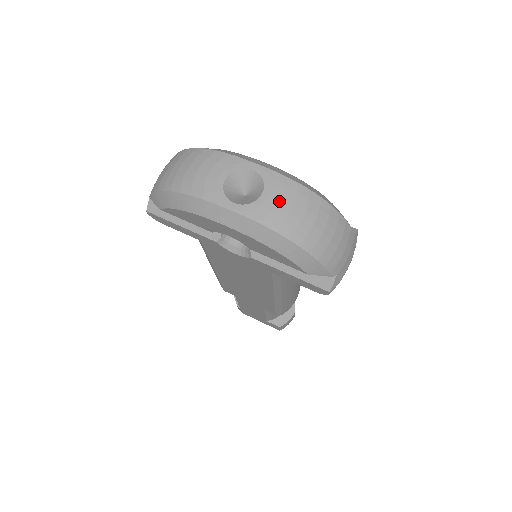
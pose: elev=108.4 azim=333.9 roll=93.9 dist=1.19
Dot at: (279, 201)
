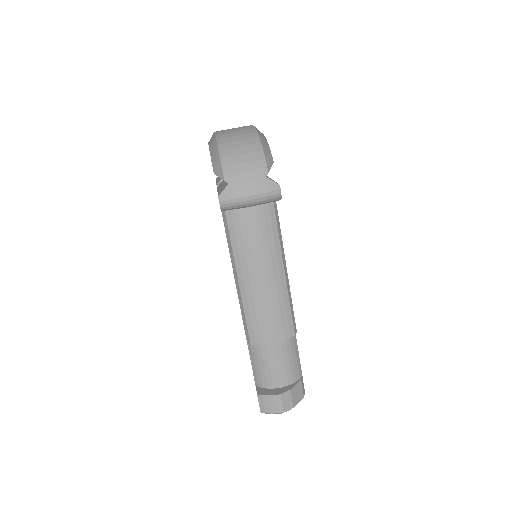
Dot at: (235, 129)
